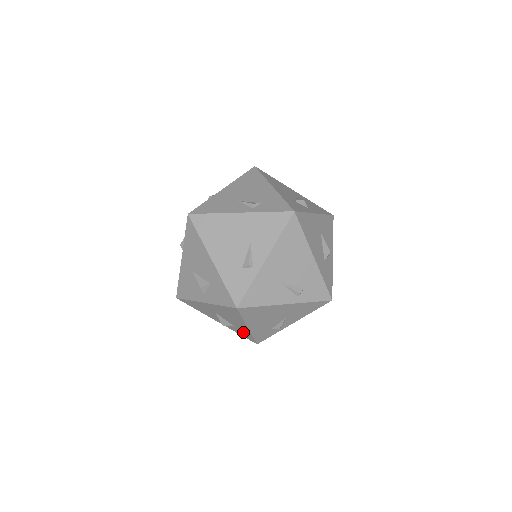
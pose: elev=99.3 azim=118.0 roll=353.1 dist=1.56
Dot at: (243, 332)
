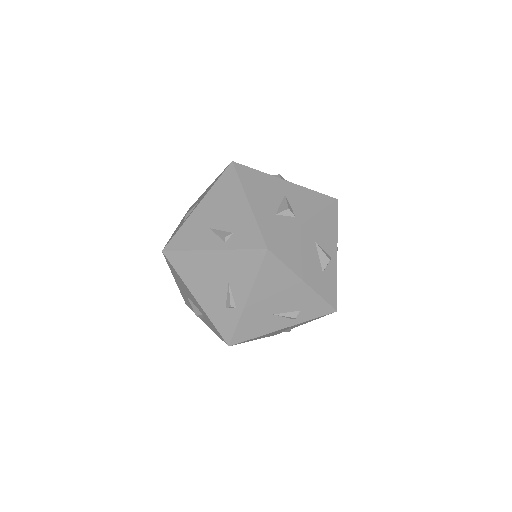
Dot at: occluded
